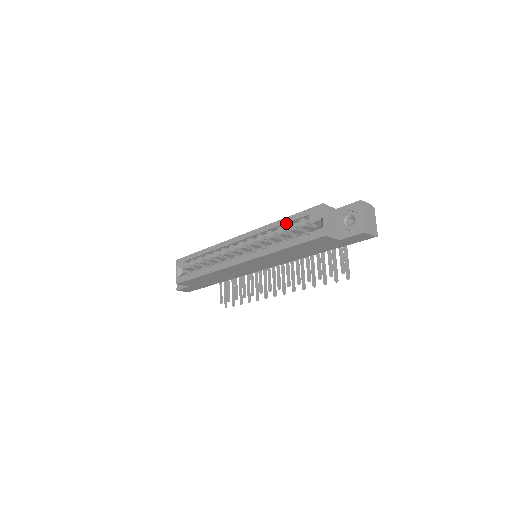
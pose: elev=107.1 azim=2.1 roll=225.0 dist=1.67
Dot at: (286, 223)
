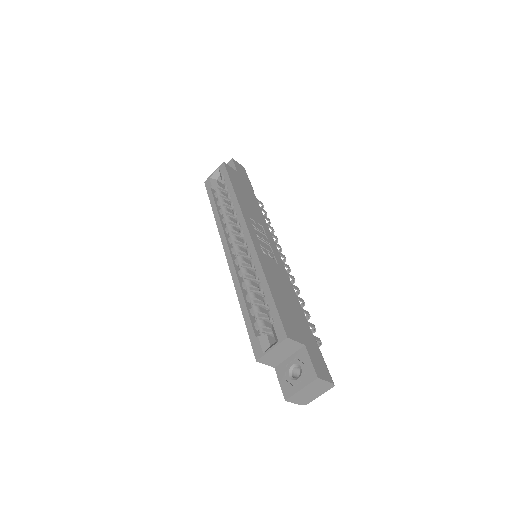
Dot at: (265, 294)
